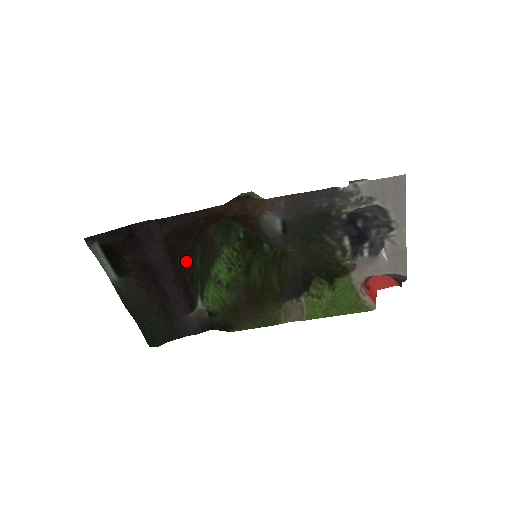
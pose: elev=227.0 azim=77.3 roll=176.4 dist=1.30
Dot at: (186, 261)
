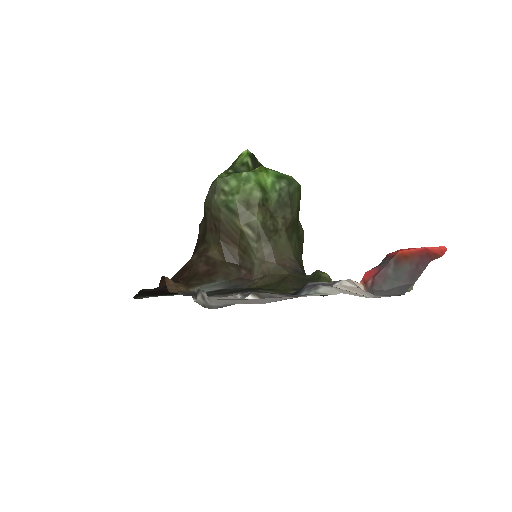
Dot at: occluded
